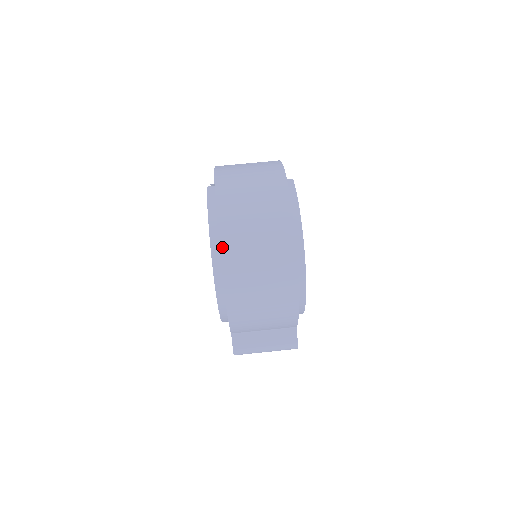
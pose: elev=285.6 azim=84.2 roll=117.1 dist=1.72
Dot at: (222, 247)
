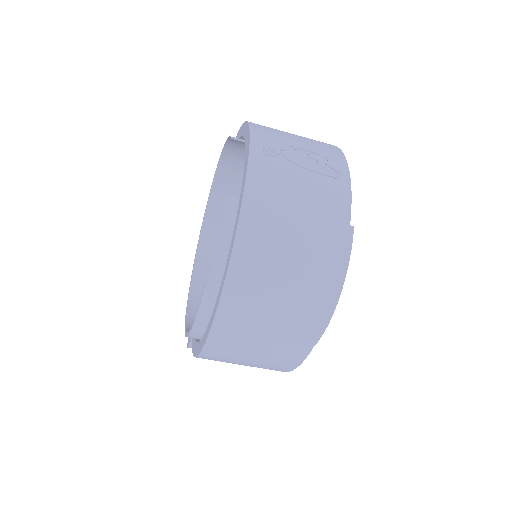
Dot at: (216, 324)
